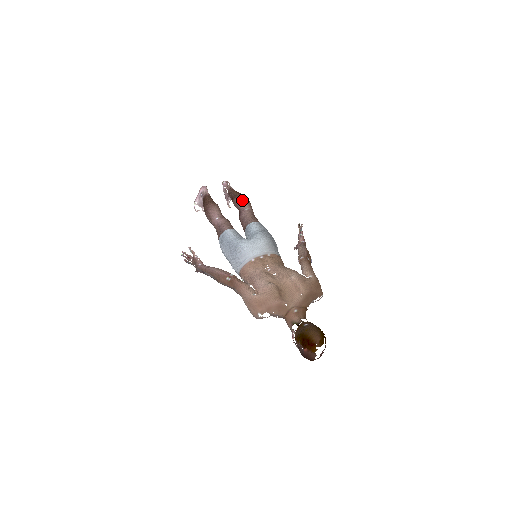
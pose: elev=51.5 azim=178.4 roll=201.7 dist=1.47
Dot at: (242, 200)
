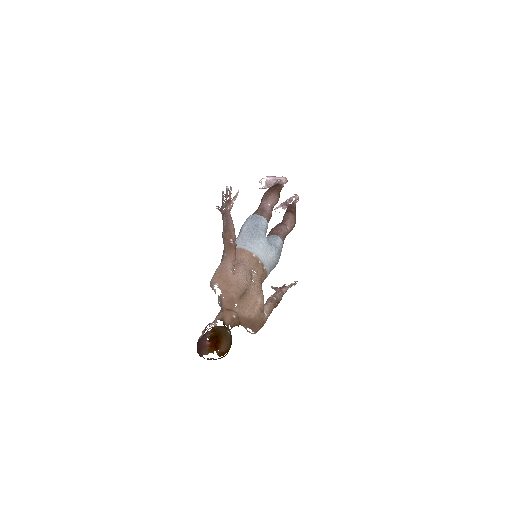
Dot at: (293, 220)
